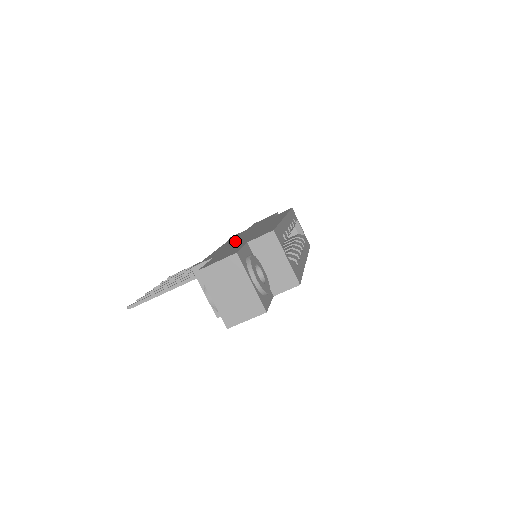
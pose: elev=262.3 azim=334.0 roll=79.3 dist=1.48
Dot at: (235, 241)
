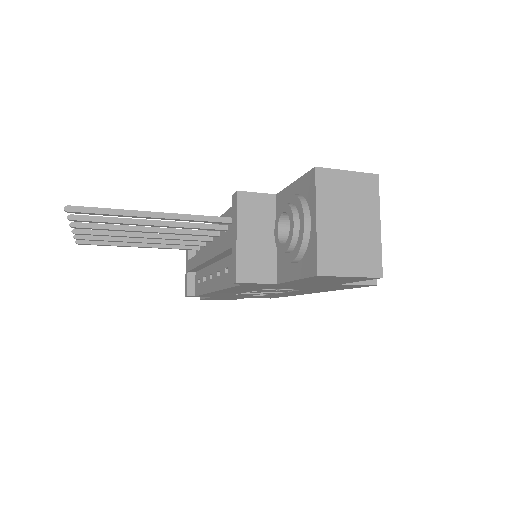
Dot at: occluded
